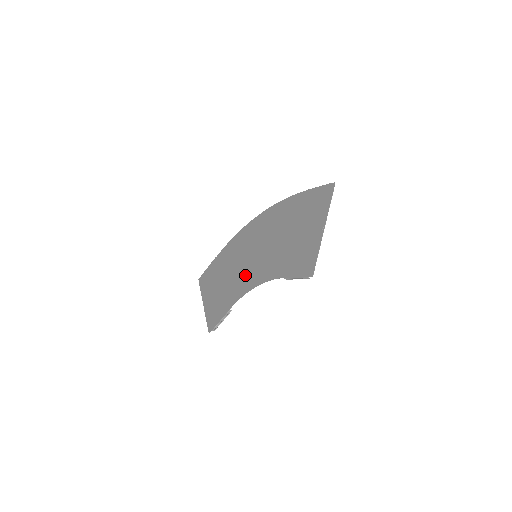
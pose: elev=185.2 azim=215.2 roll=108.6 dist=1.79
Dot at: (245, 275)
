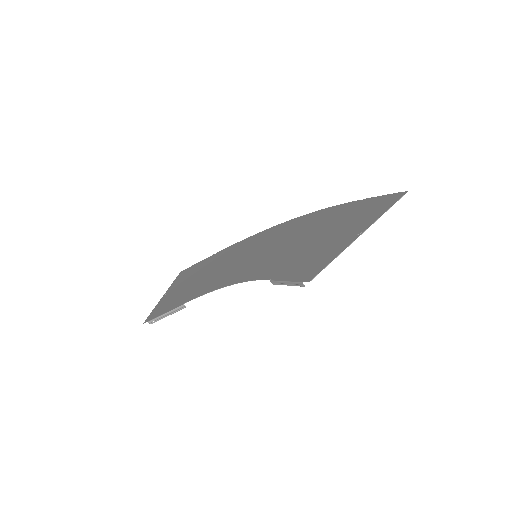
Dot at: (229, 272)
